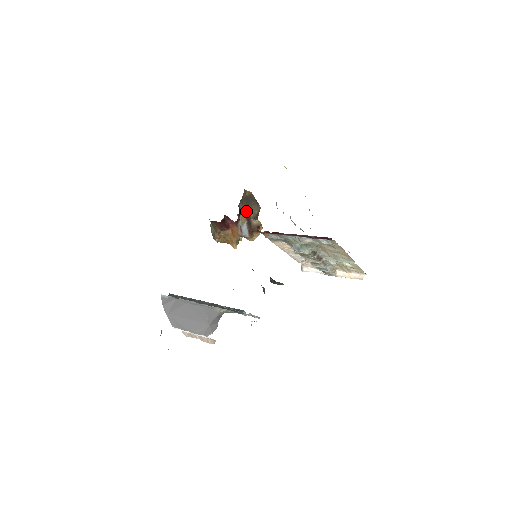
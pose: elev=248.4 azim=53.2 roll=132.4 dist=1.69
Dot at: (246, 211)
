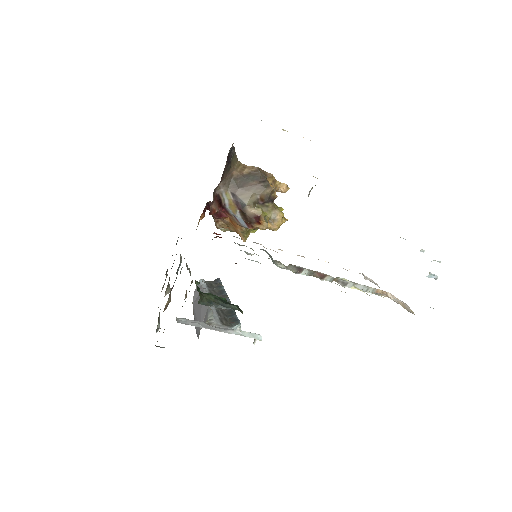
Dot at: (236, 196)
